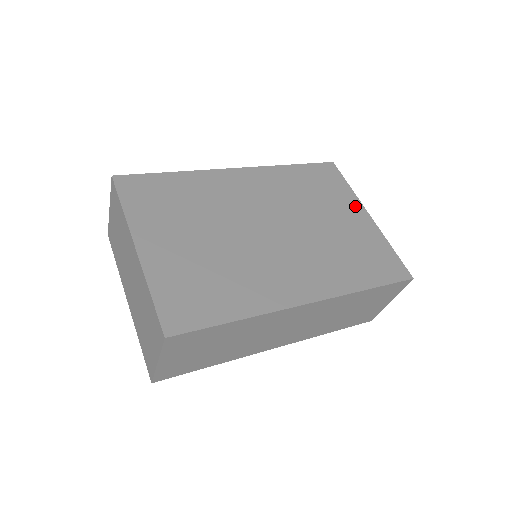
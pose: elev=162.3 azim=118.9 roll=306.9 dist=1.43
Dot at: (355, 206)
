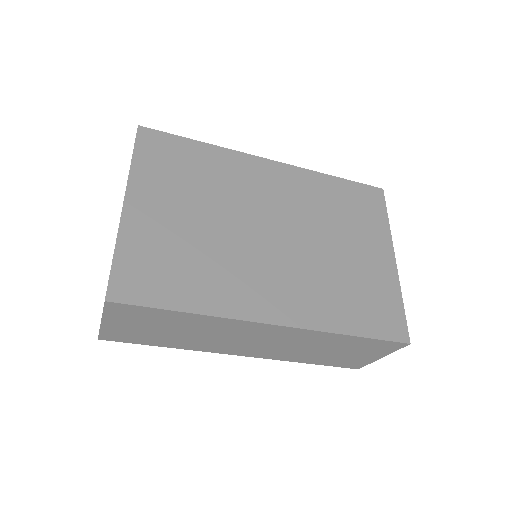
Dot at: (383, 243)
